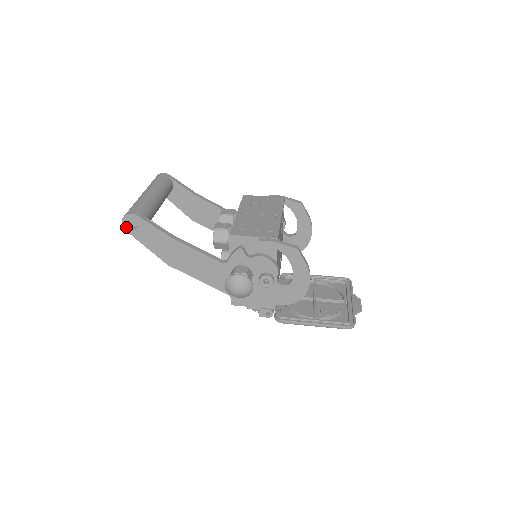
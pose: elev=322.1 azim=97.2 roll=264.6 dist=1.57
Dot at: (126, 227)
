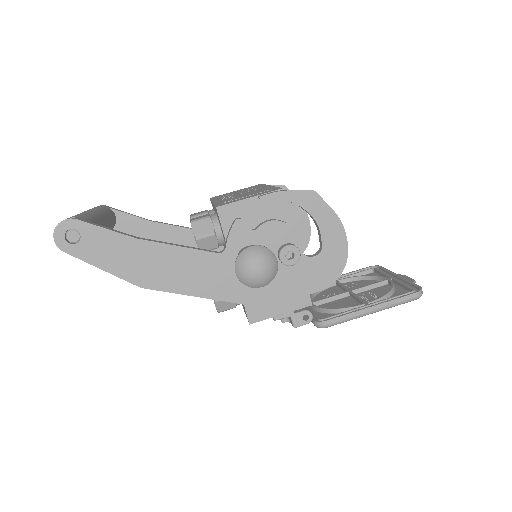
Dot at: (62, 245)
